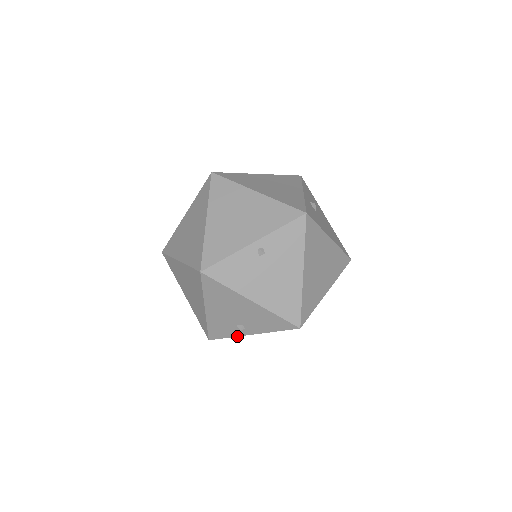
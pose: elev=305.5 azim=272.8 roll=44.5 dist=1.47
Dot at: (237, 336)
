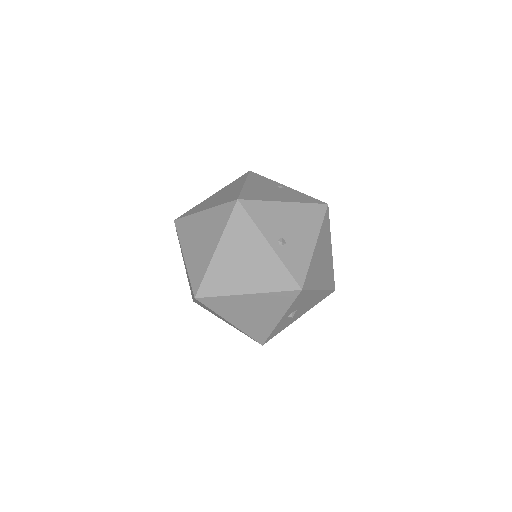
Dot at: occluded
